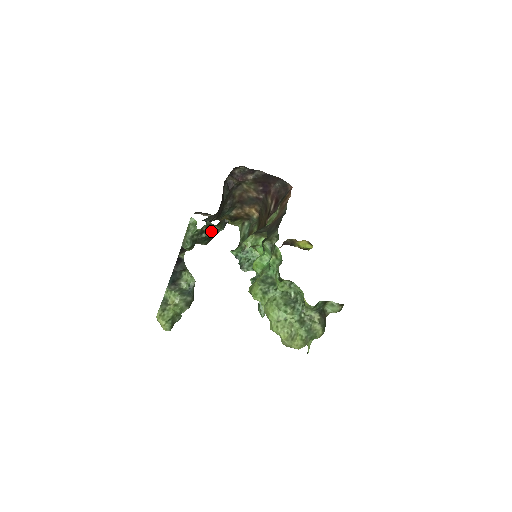
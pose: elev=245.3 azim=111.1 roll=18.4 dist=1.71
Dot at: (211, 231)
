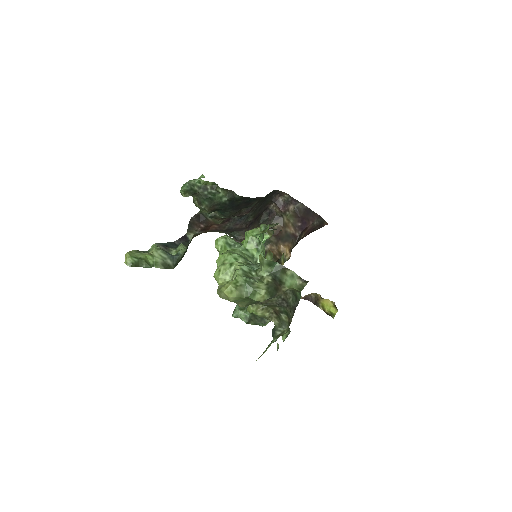
Dot at: (215, 193)
